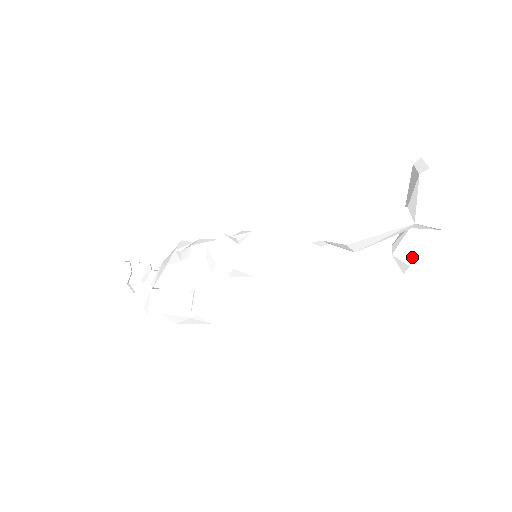
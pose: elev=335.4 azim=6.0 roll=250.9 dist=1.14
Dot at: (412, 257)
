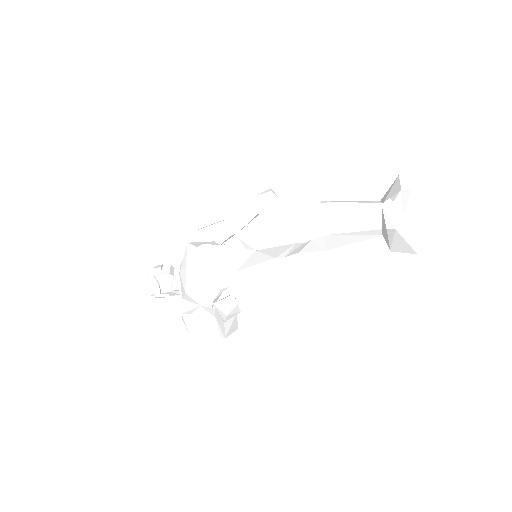
Dot at: occluded
